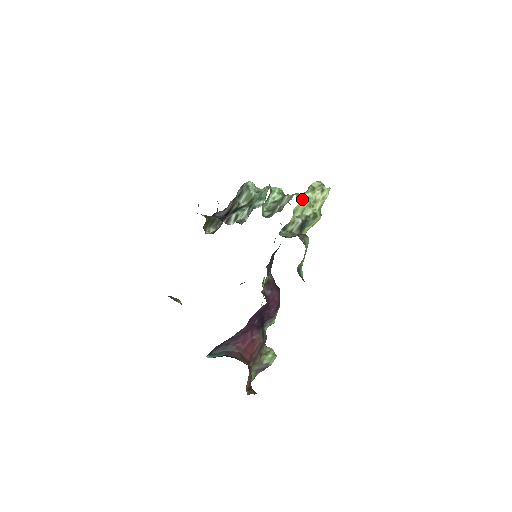
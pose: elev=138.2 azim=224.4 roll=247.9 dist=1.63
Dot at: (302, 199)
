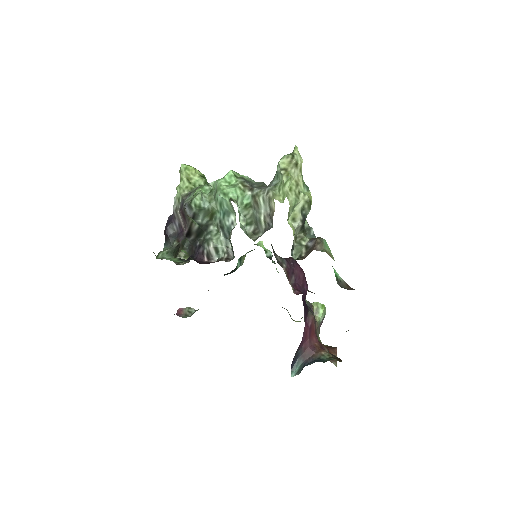
Dot at: occluded
